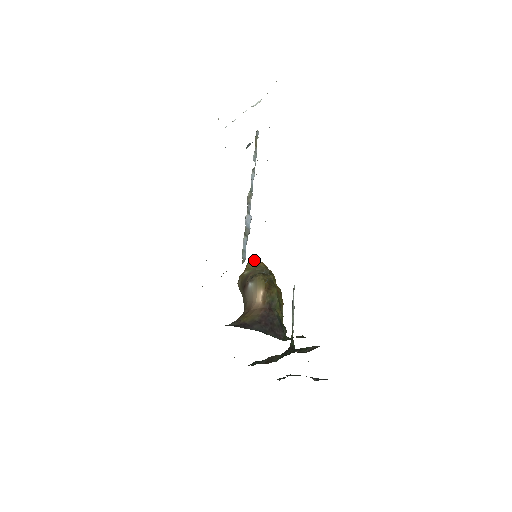
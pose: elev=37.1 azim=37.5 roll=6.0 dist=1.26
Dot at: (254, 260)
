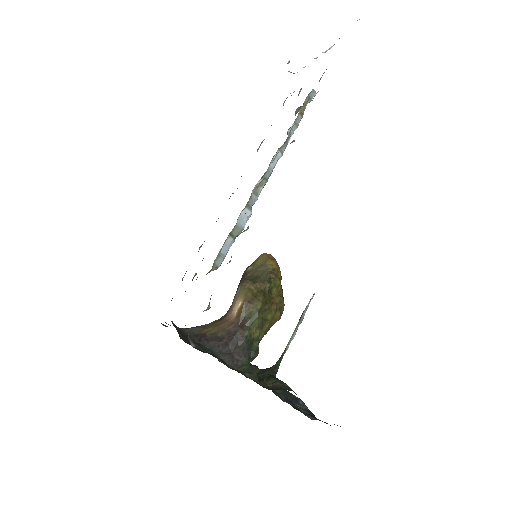
Dot at: (266, 255)
